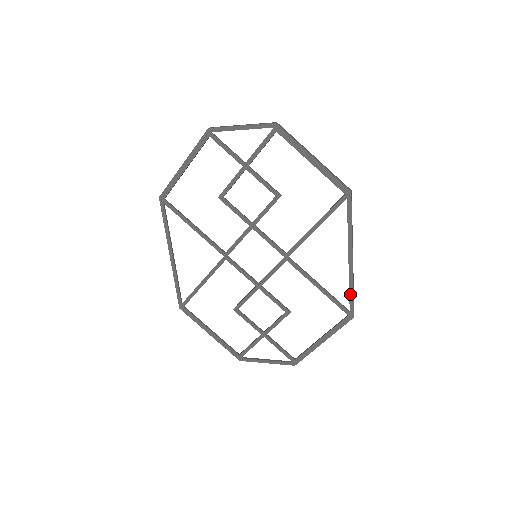
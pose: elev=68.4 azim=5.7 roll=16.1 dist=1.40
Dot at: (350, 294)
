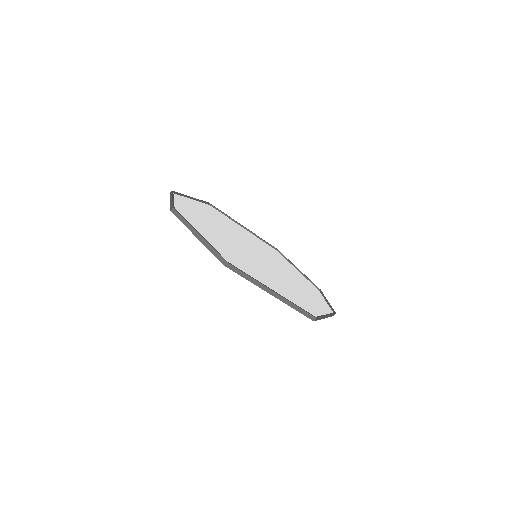
Dot at: (296, 309)
